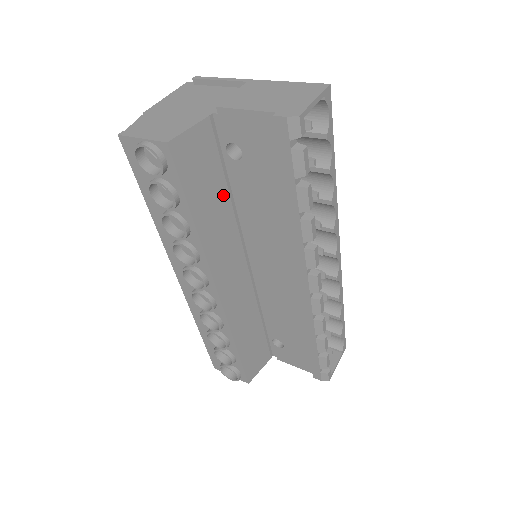
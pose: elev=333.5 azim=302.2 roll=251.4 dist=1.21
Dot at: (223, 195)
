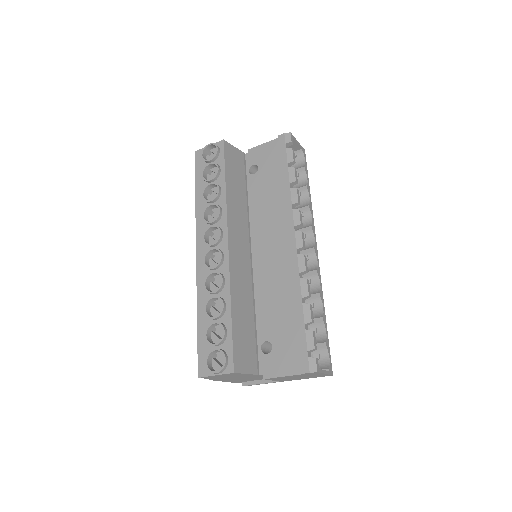
Dot at: (243, 192)
